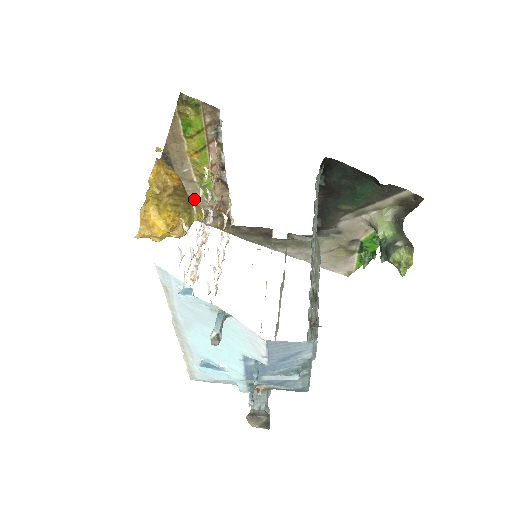
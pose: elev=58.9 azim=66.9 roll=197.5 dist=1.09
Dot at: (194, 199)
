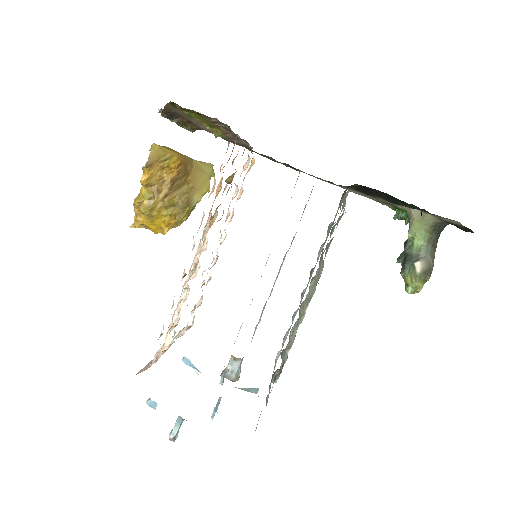
Dot at: occluded
